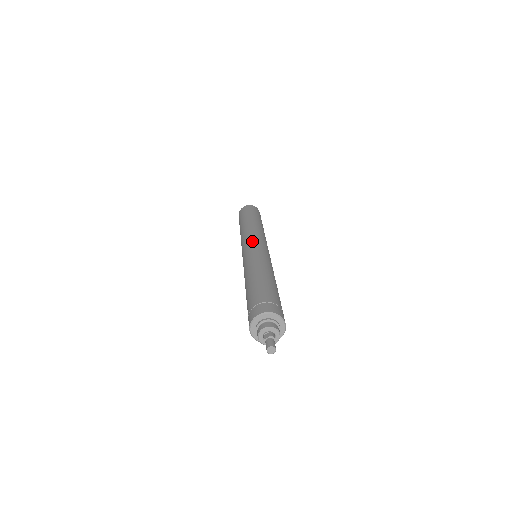
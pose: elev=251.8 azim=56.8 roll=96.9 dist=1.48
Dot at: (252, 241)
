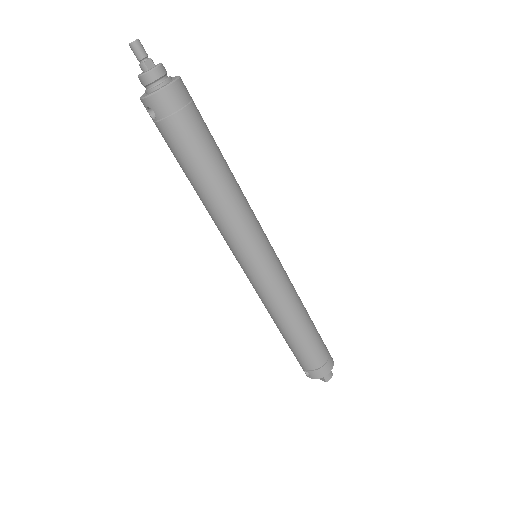
Dot at: occluded
